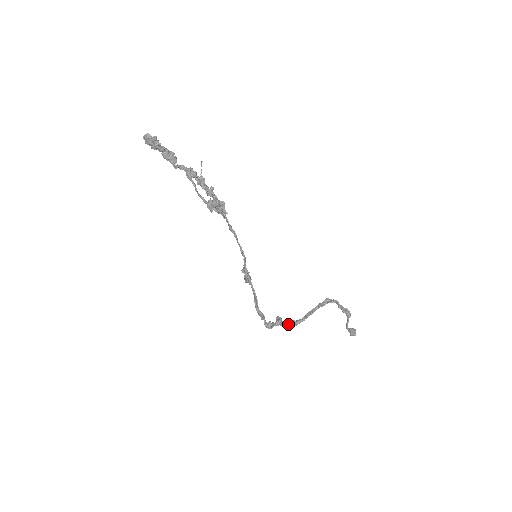
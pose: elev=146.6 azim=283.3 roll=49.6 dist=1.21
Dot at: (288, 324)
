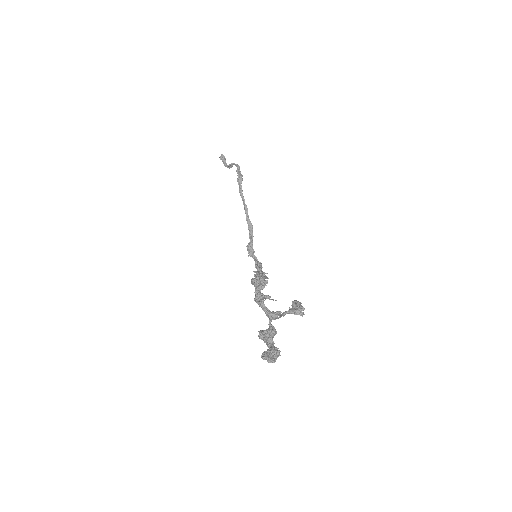
Dot at: (252, 242)
